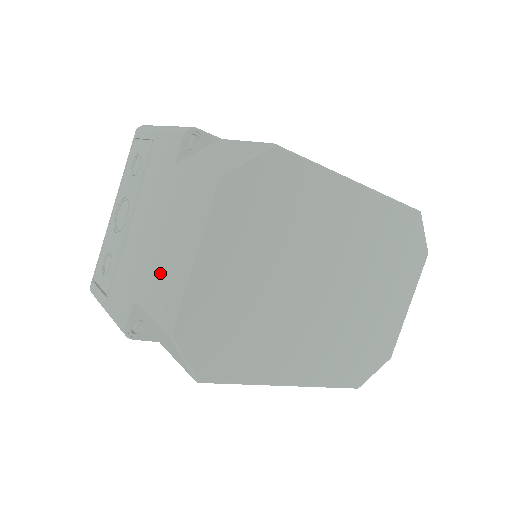
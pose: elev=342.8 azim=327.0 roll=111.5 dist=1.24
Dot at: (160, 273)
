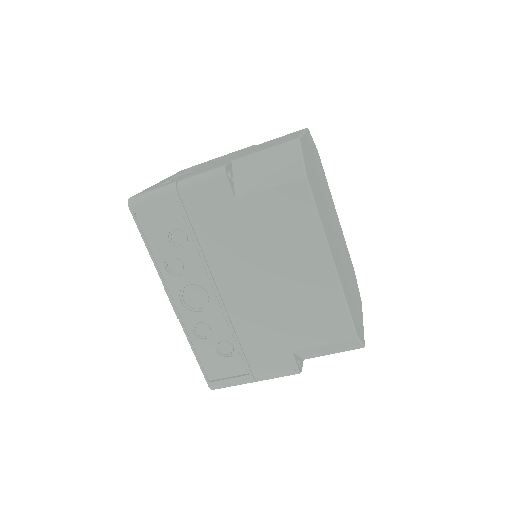
Dot at: (266, 146)
